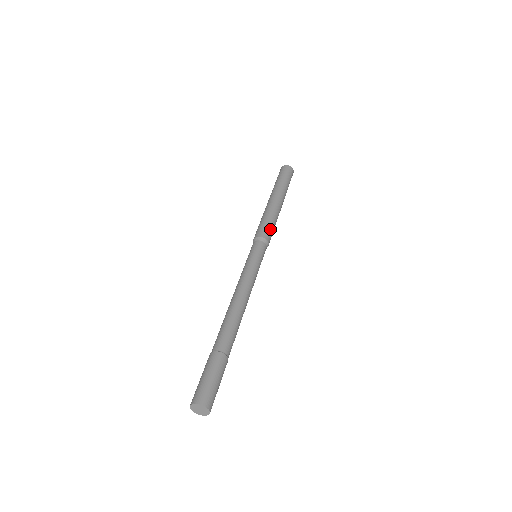
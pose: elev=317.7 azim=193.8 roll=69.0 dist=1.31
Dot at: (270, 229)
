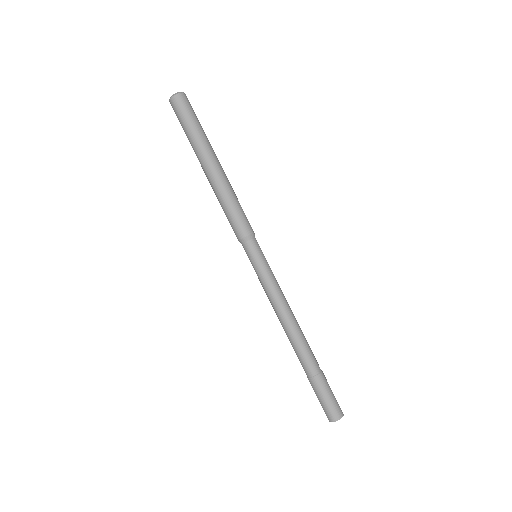
Dot at: (238, 219)
